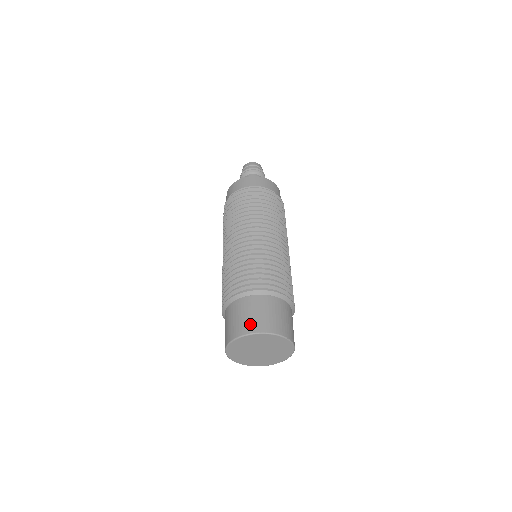
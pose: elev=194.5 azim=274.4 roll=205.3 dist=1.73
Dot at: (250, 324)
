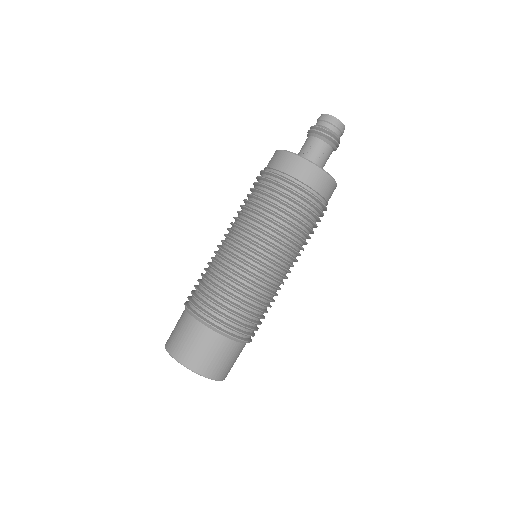
Dot at: (170, 339)
